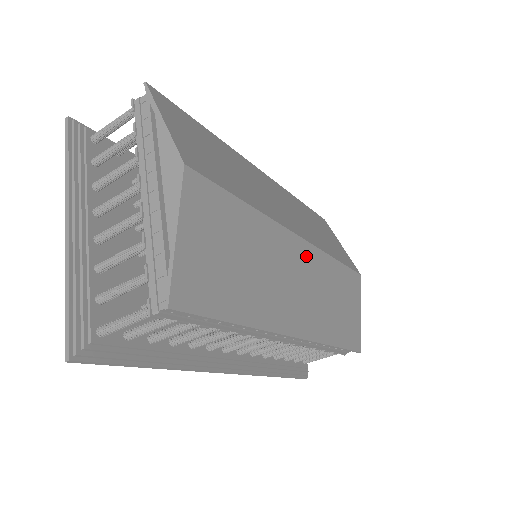
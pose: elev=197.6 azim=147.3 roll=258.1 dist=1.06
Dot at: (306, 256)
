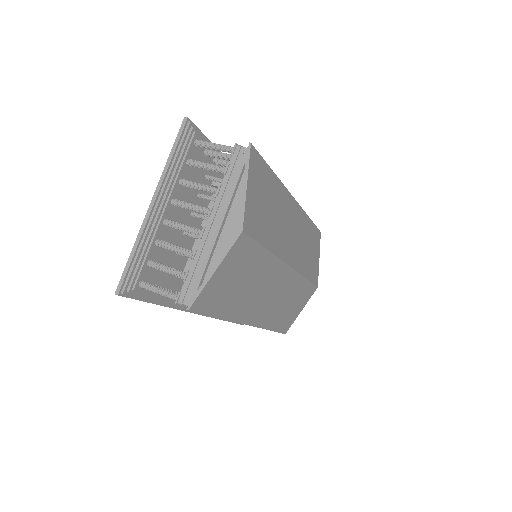
Dot at: (286, 278)
